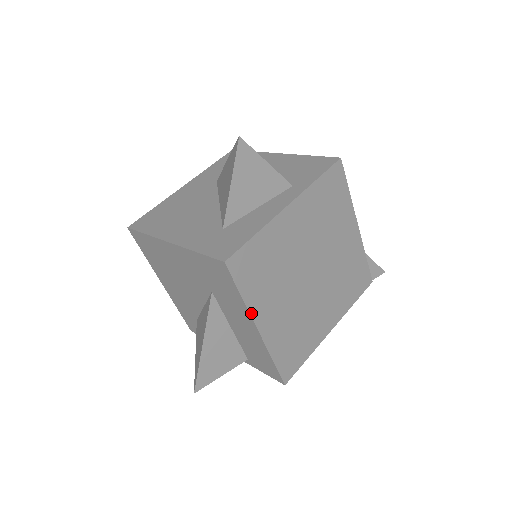
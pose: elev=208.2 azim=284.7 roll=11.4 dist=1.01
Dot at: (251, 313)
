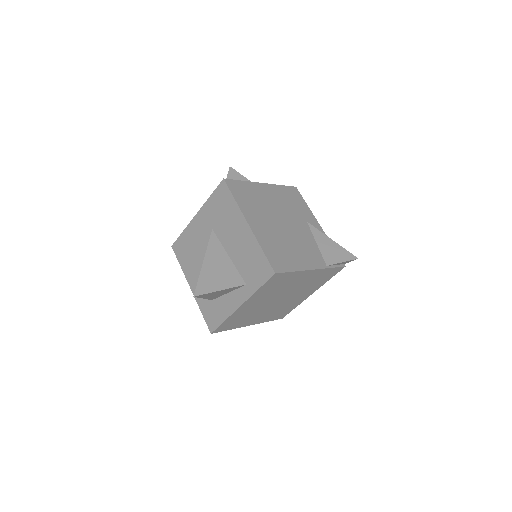
Dot at: (240, 327)
